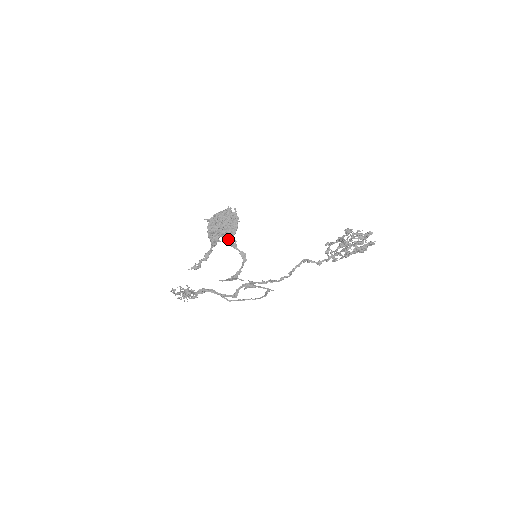
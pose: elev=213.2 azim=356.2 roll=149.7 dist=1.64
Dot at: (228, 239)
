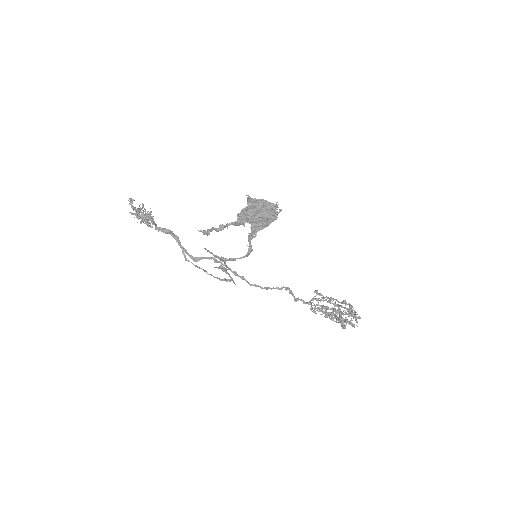
Dot at: (252, 229)
